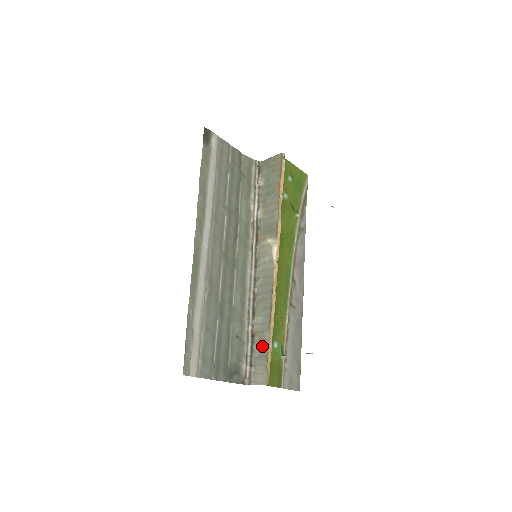
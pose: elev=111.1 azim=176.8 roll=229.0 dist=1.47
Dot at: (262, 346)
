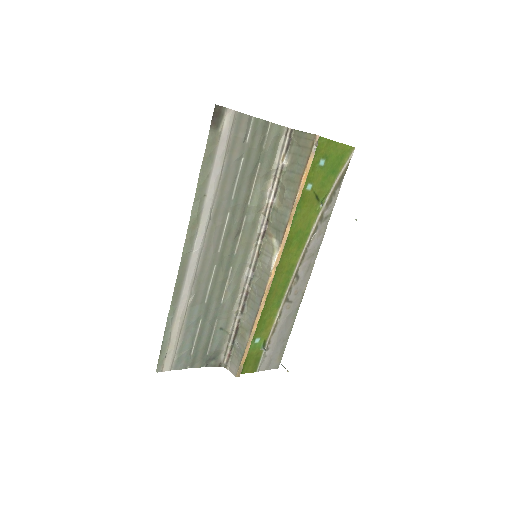
Dot at: (242, 343)
